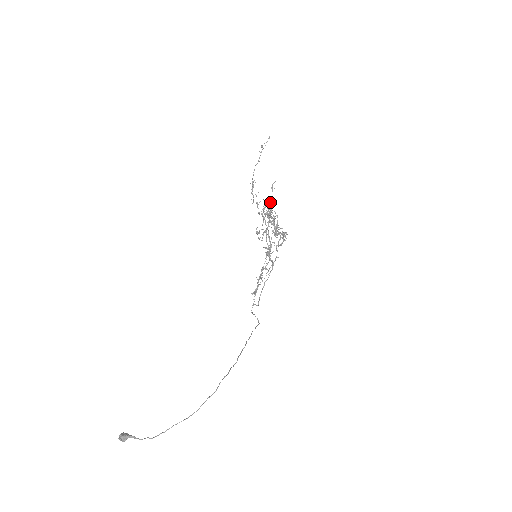
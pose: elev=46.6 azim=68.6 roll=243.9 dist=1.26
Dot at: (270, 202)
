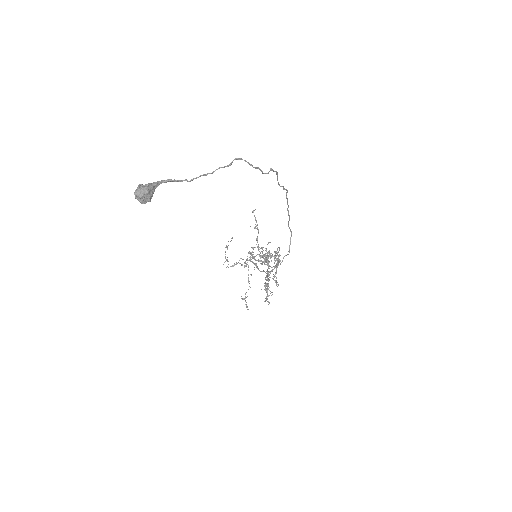
Dot at: (251, 252)
